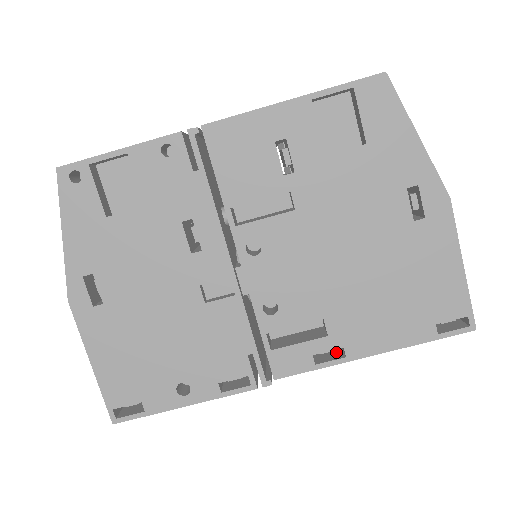
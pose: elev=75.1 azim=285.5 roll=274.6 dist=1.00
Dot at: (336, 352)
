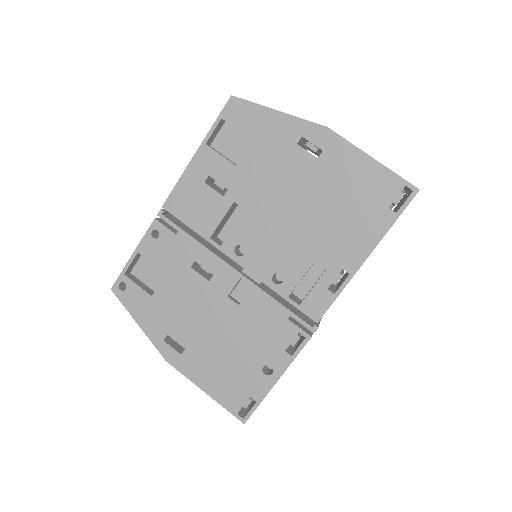
Dot at: occluded
